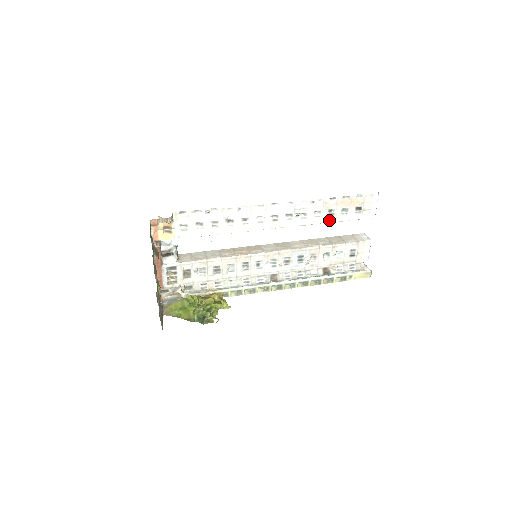
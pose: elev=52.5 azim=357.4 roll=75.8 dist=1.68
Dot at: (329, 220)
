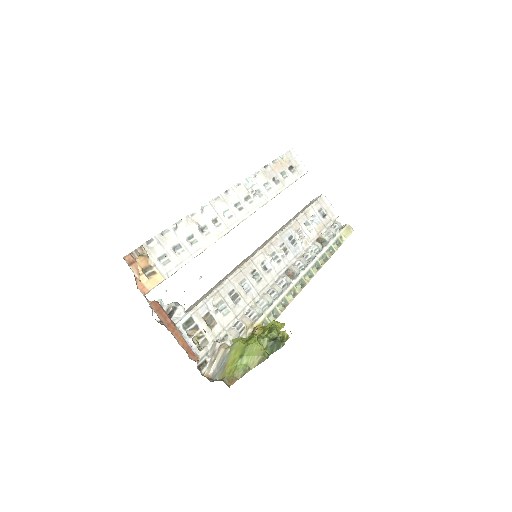
Dot at: (280, 189)
